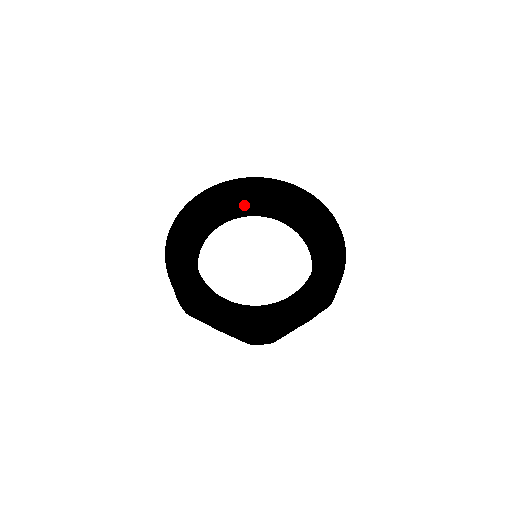
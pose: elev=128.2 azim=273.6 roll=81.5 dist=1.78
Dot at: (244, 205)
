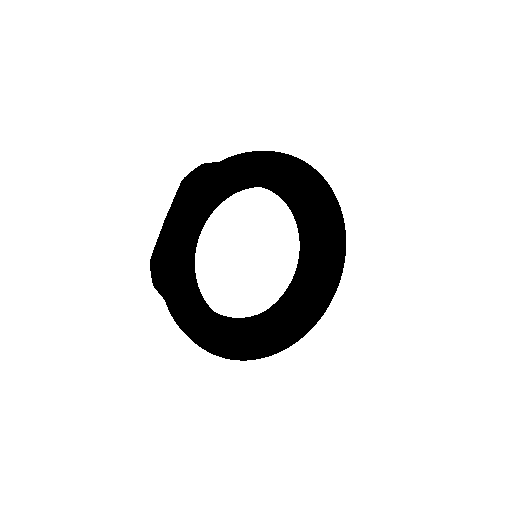
Dot at: occluded
